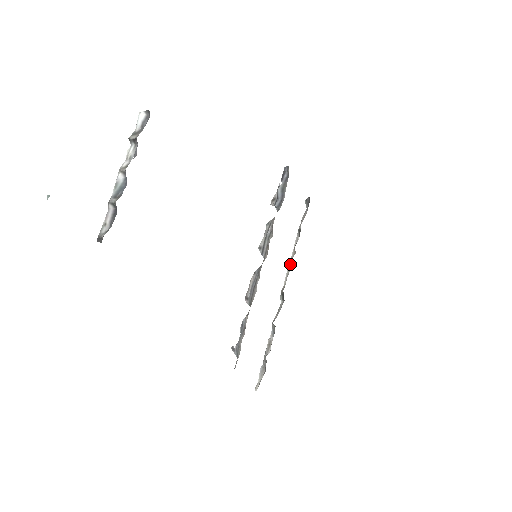
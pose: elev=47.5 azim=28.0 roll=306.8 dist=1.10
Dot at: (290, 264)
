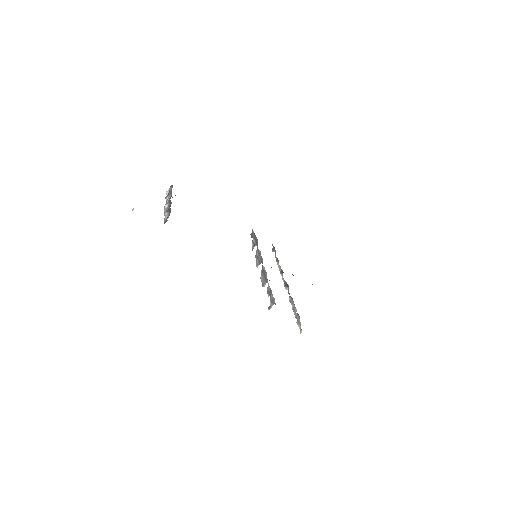
Dot at: (281, 273)
